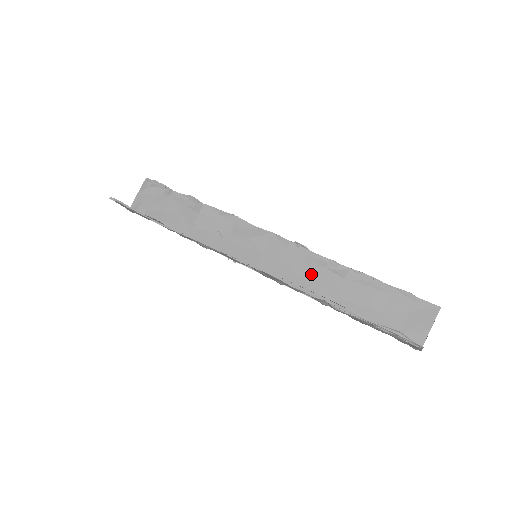
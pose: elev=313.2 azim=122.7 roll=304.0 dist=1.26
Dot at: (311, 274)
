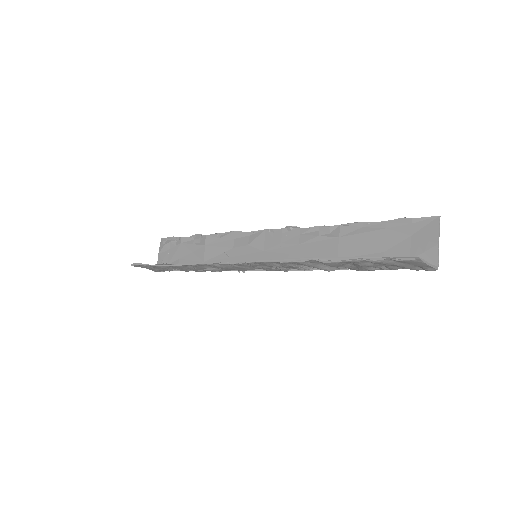
Dot at: (309, 248)
